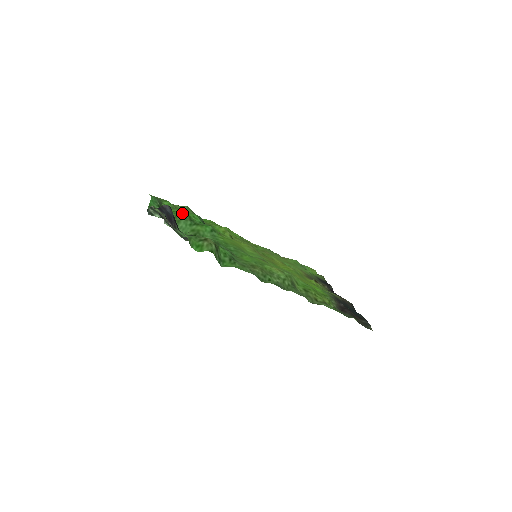
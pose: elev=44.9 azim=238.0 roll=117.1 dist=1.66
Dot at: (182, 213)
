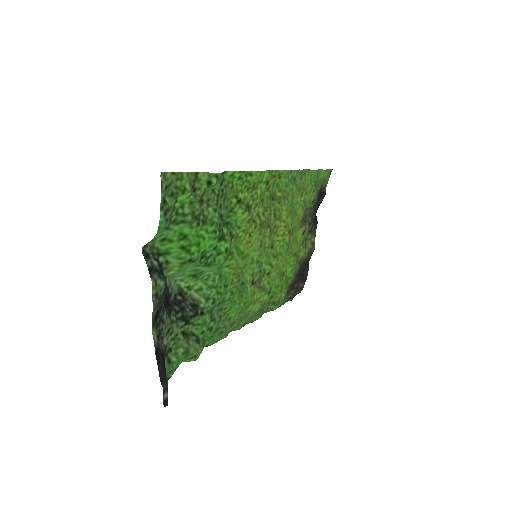
Dot at: (196, 247)
